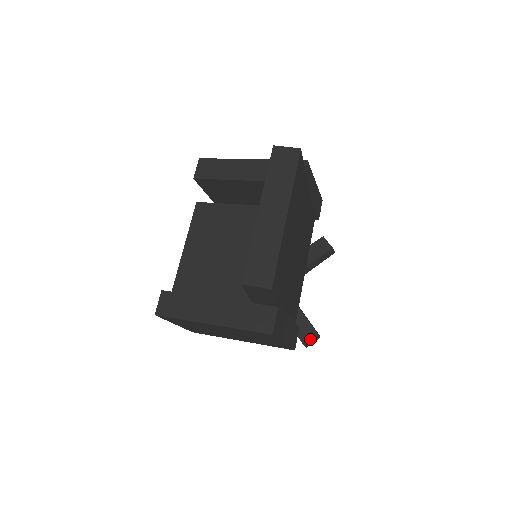
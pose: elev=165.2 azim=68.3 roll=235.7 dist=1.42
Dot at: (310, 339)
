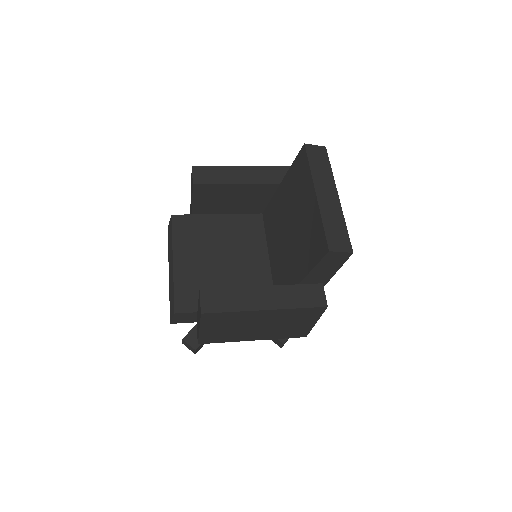
Dot at: occluded
